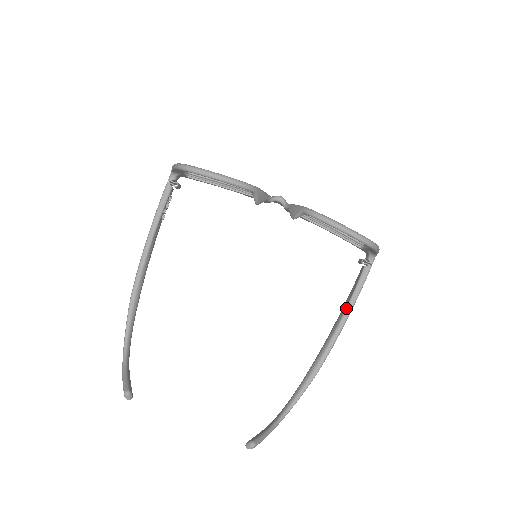
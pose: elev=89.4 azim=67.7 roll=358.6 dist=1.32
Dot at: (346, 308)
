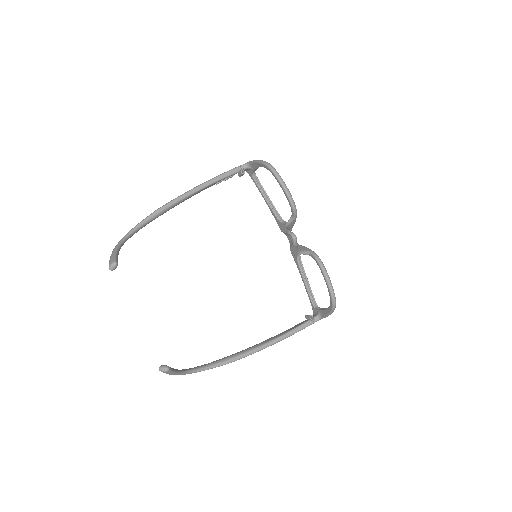
Dot at: (280, 336)
